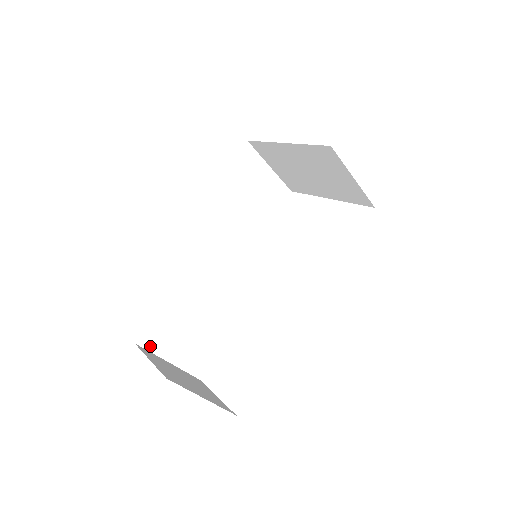
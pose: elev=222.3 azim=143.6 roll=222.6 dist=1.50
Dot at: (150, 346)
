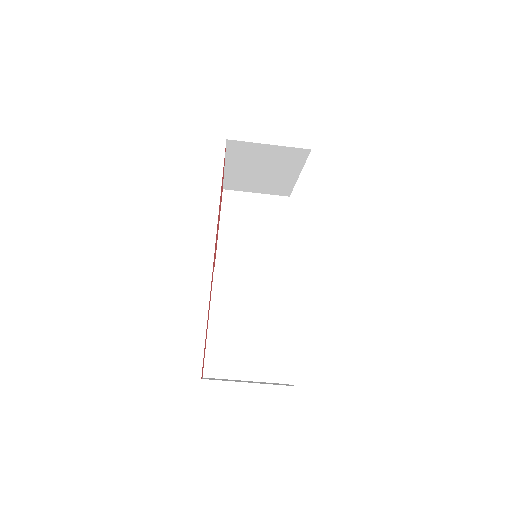
Dot at: (218, 374)
